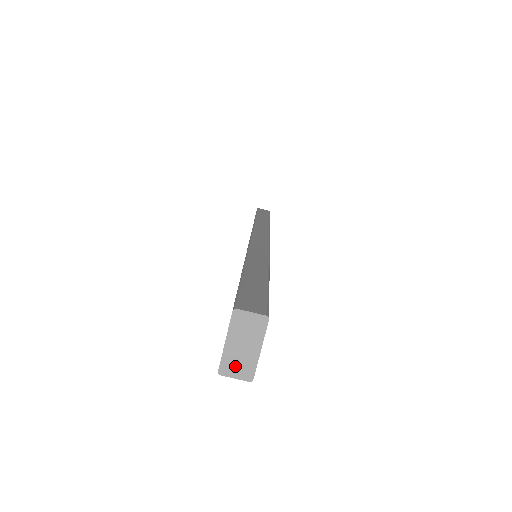
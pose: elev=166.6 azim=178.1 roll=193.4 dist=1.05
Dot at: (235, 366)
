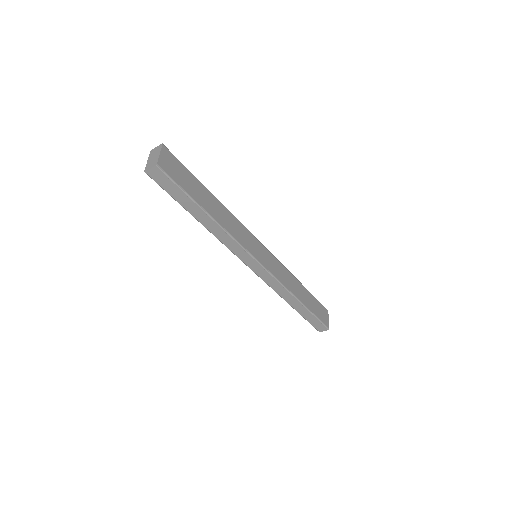
Dot at: (150, 165)
